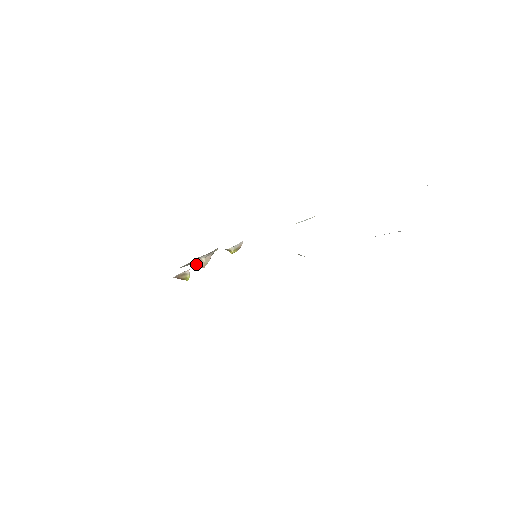
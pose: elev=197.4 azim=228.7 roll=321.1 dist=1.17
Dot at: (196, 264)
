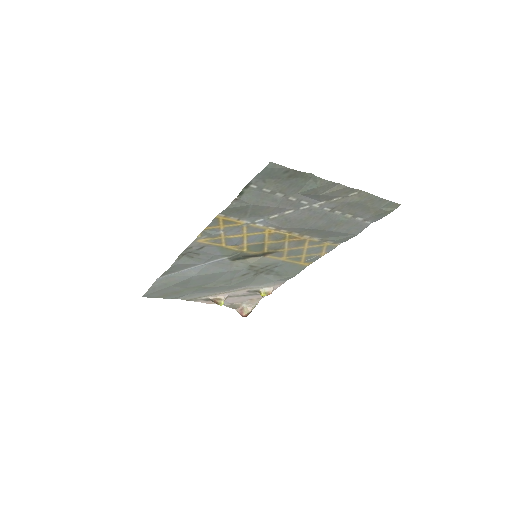
Dot at: (238, 311)
